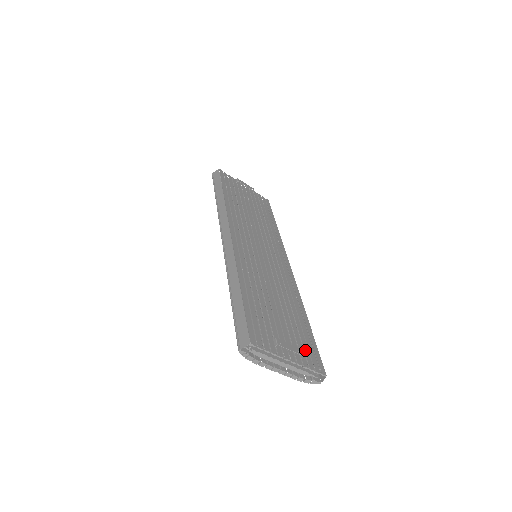
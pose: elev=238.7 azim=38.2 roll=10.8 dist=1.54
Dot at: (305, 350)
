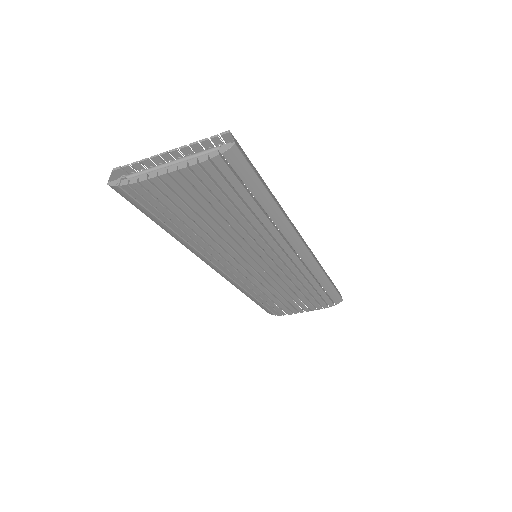
Dot at: occluded
